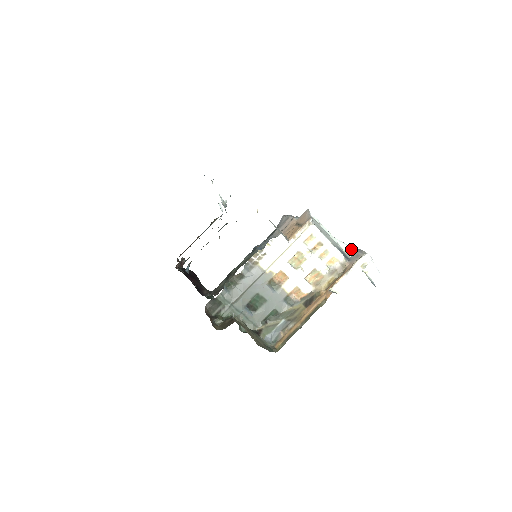
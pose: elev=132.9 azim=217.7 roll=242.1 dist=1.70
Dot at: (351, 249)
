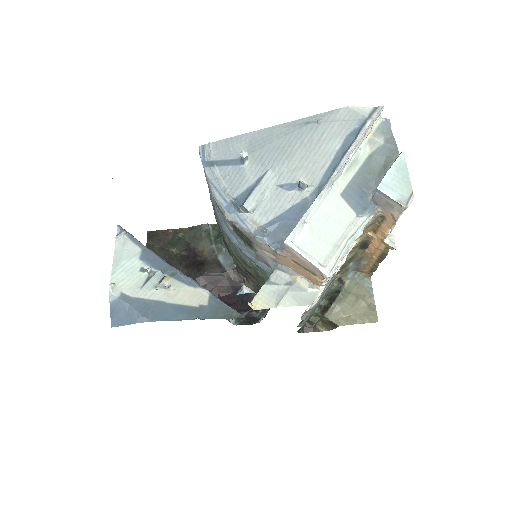
Dot at: (346, 161)
